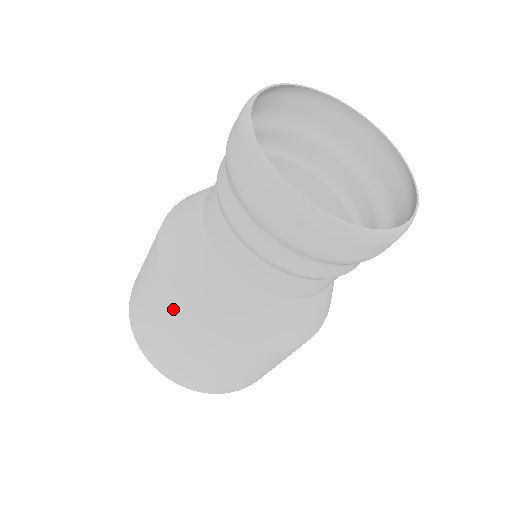
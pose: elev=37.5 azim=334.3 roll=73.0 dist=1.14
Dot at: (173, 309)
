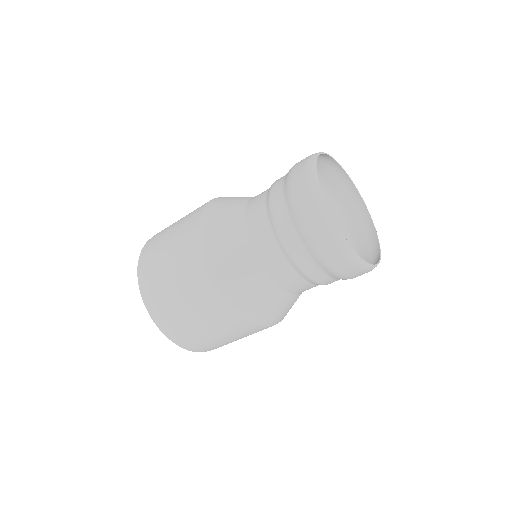
Dot at: (241, 324)
